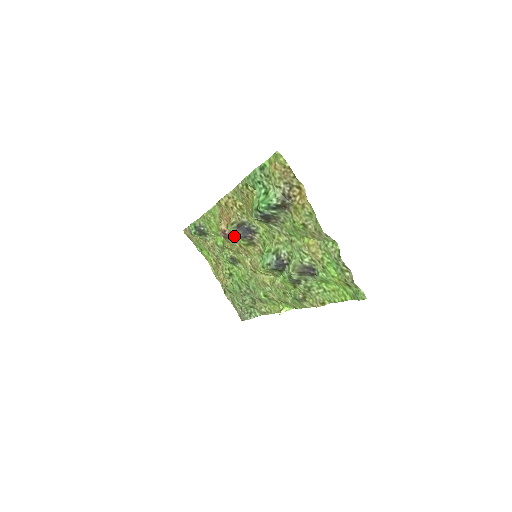
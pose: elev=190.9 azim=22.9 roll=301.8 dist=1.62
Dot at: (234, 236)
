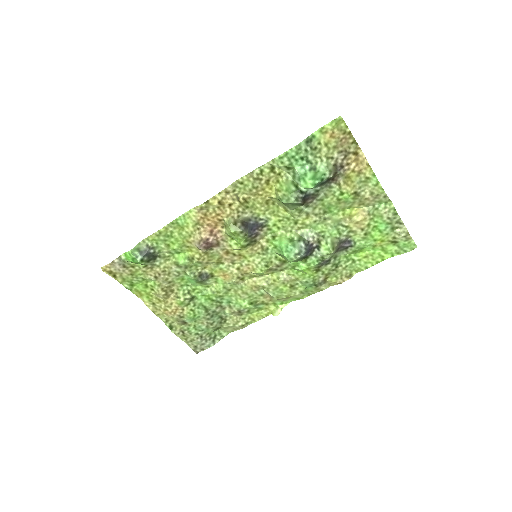
Dot at: (221, 242)
